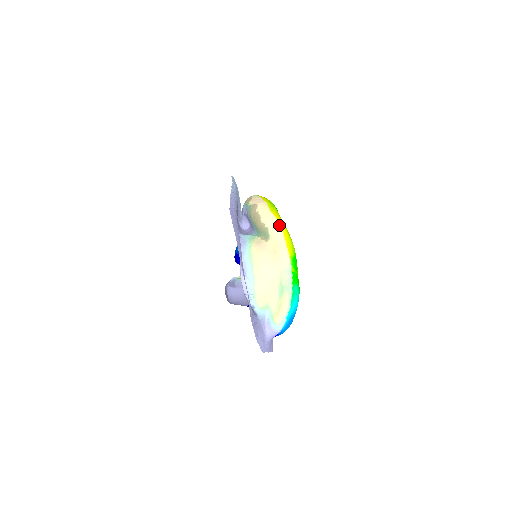
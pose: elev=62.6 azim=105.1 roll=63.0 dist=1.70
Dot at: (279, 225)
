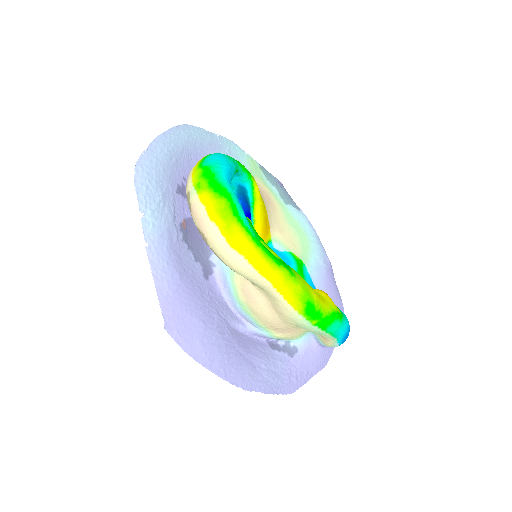
Dot at: (256, 271)
